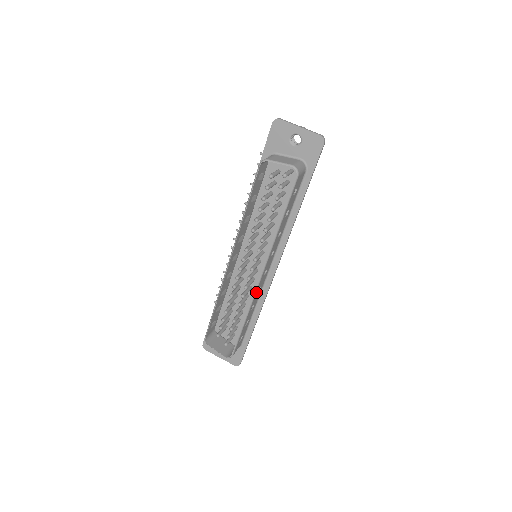
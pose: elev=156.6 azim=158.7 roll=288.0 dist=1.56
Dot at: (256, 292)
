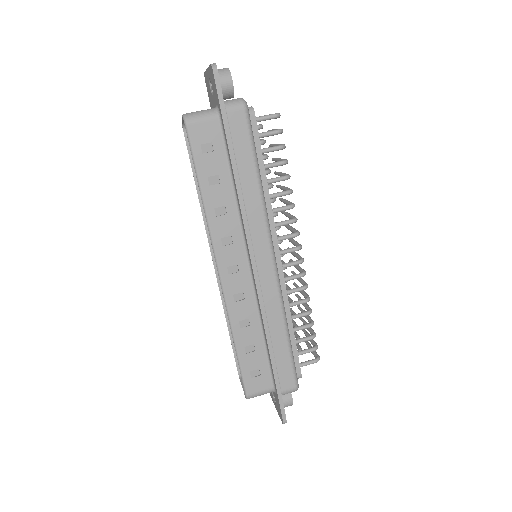
Dot at: (228, 297)
